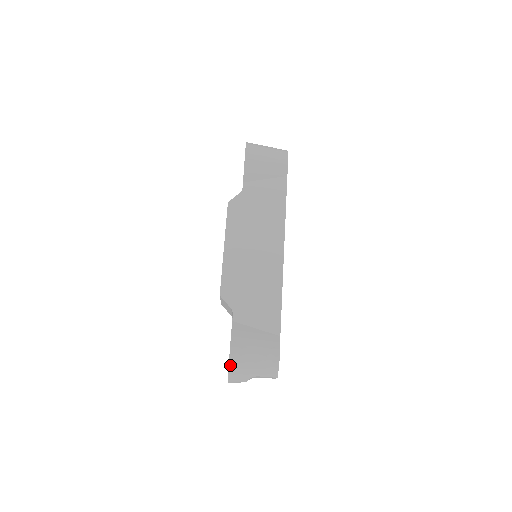
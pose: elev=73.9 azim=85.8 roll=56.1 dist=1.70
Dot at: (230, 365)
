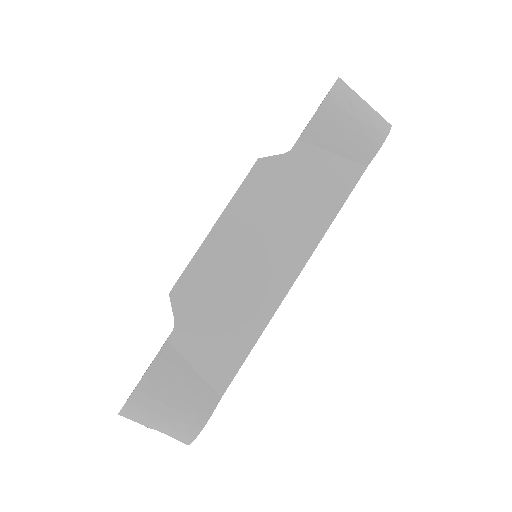
Dot at: (127, 404)
